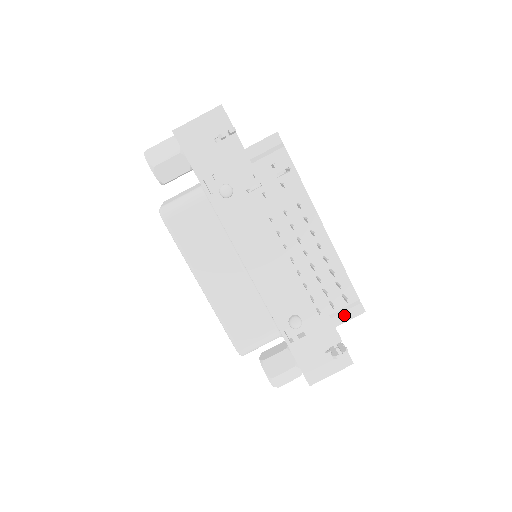
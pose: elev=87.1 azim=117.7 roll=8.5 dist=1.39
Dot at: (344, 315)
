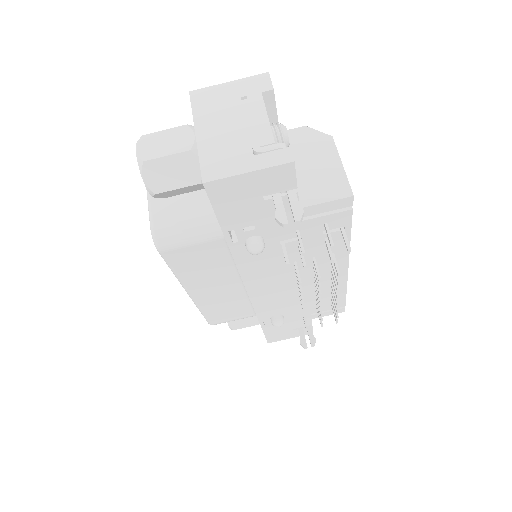
Dot at: (325, 313)
